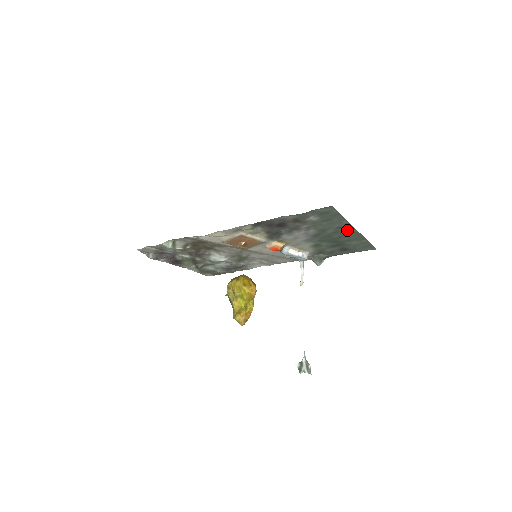
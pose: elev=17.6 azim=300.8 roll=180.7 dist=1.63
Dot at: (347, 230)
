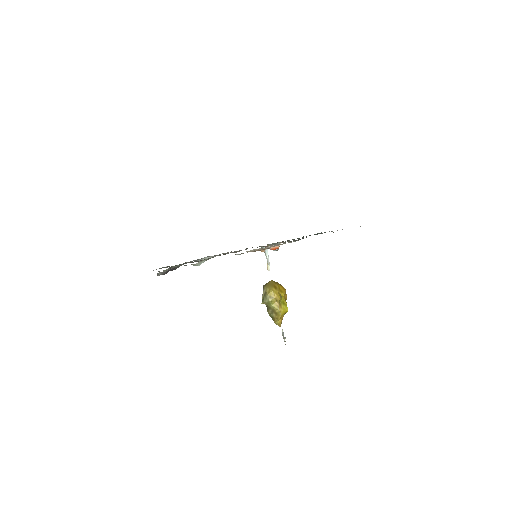
Dot at: occluded
